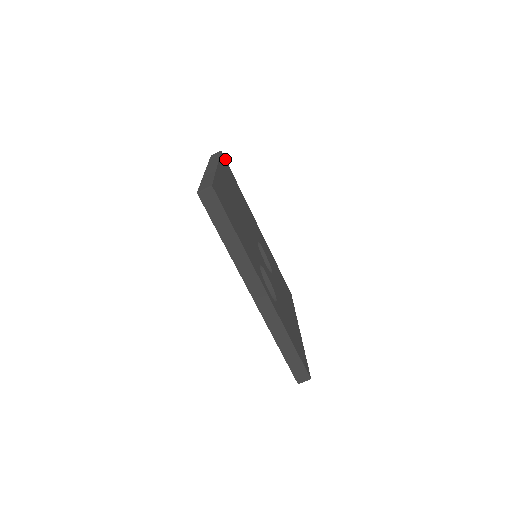
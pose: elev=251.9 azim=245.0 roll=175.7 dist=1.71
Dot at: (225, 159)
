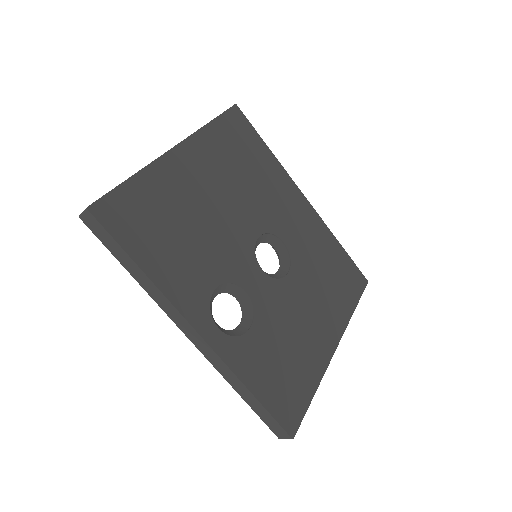
Dot at: (242, 115)
